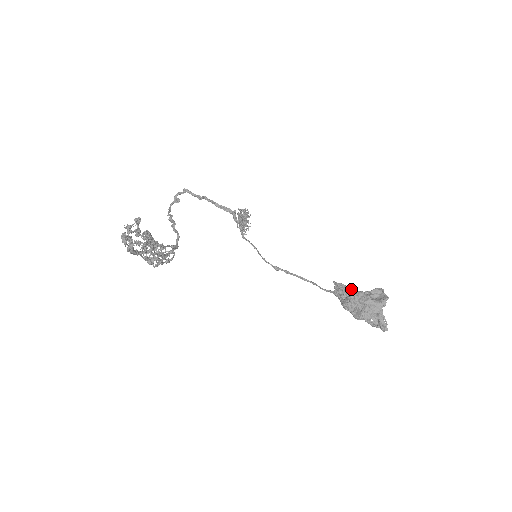
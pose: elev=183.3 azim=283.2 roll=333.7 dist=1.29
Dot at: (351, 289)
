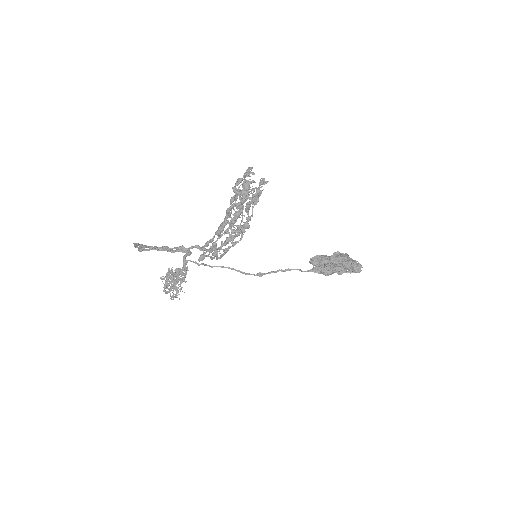
Dot at: (326, 256)
